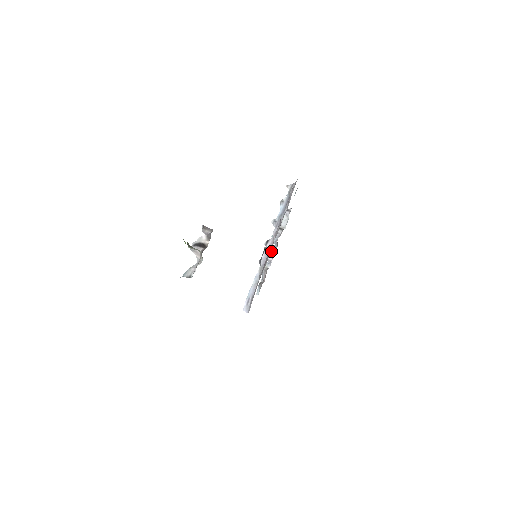
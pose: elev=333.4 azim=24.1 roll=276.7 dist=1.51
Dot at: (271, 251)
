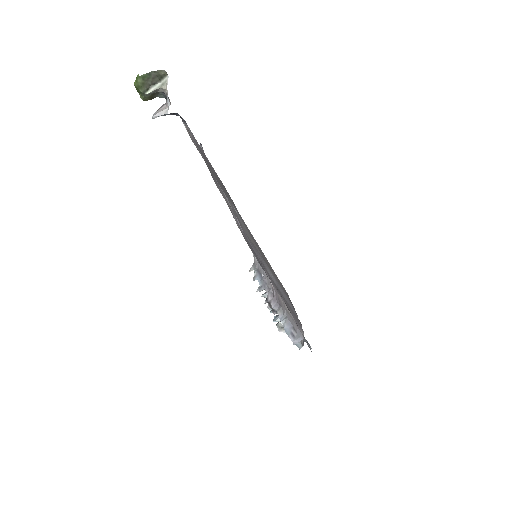
Dot at: occluded
